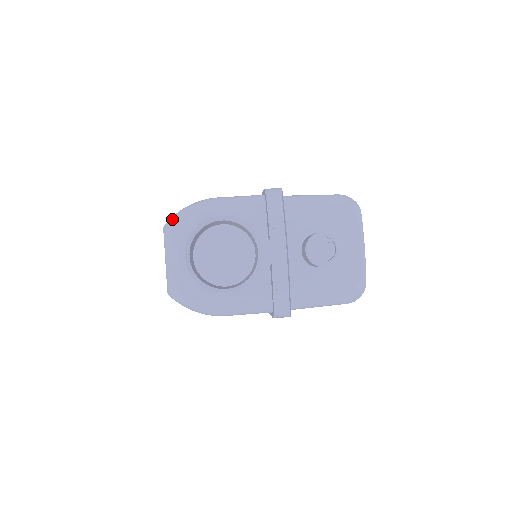
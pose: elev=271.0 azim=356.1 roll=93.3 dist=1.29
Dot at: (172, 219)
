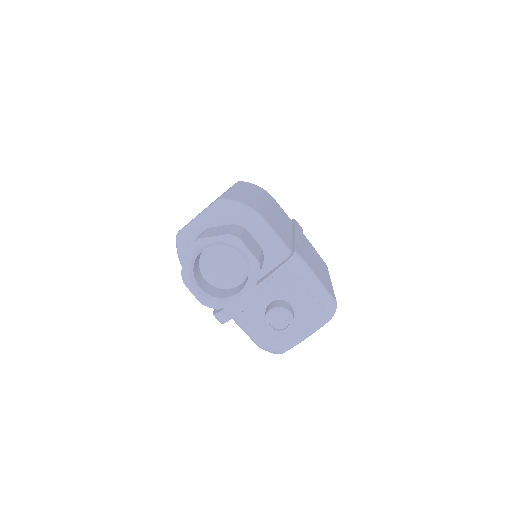
Dot at: (228, 202)
